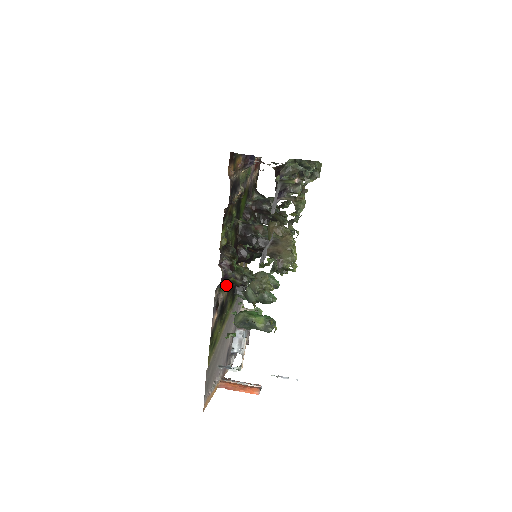
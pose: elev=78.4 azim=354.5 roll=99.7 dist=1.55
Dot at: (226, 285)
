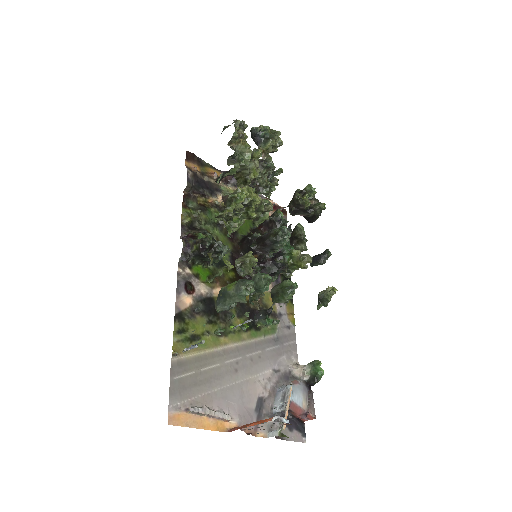
Dot at: (219, 286)
